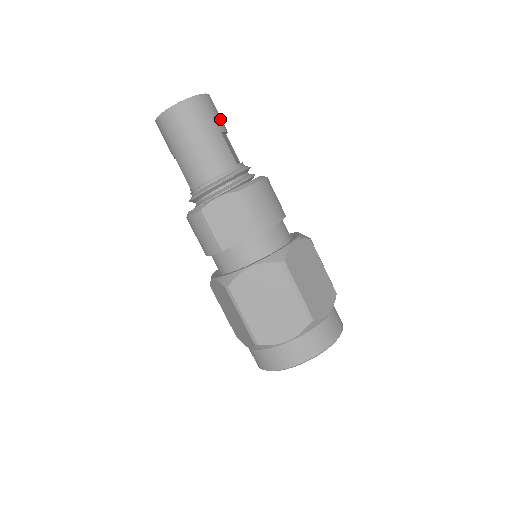
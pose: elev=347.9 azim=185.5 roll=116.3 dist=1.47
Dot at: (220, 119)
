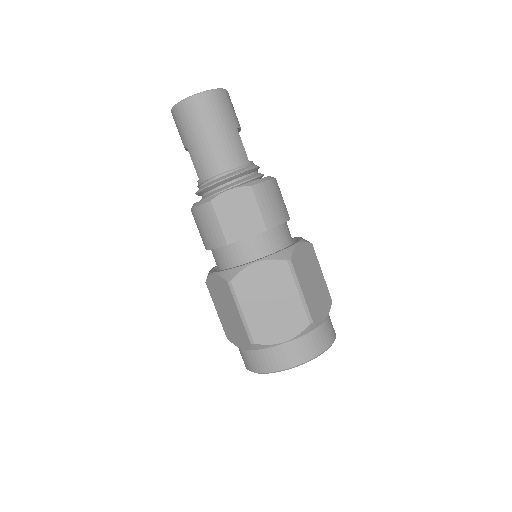
Dot at: (236, 116)
